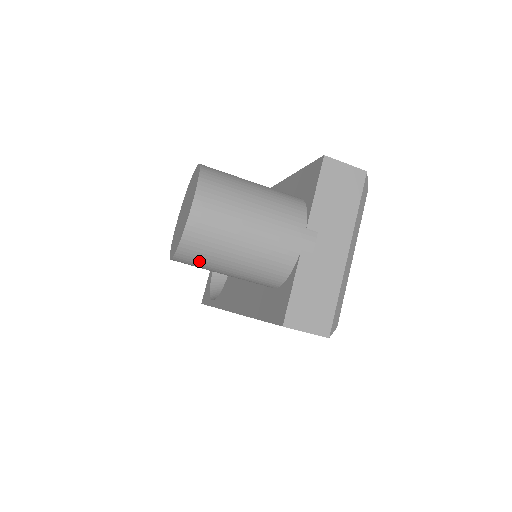
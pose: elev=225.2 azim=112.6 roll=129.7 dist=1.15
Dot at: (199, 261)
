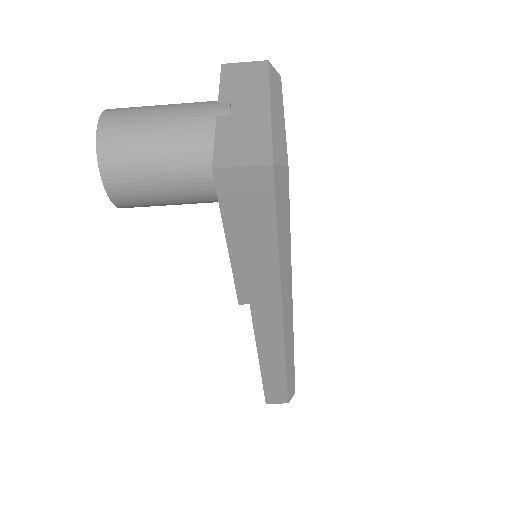
Dot at: (125, 172)
